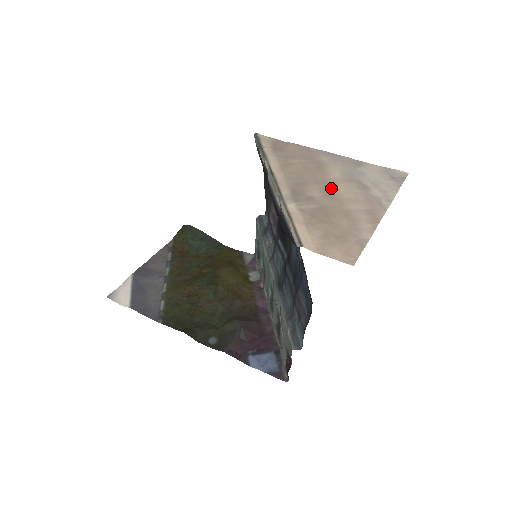
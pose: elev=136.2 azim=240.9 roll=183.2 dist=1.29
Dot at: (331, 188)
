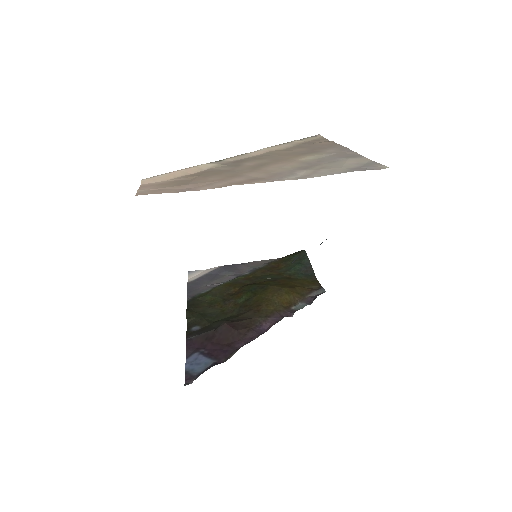
Dot at: (273, 163)
